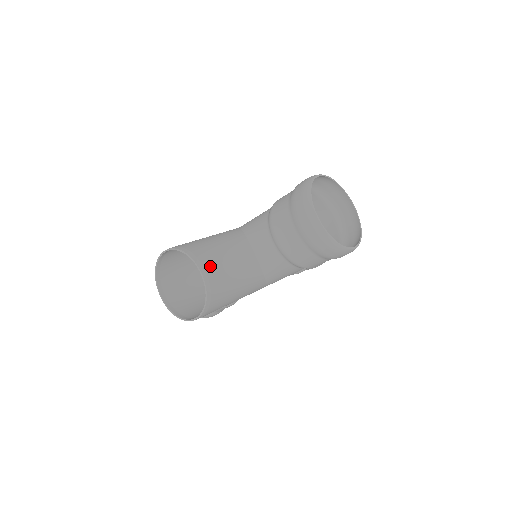
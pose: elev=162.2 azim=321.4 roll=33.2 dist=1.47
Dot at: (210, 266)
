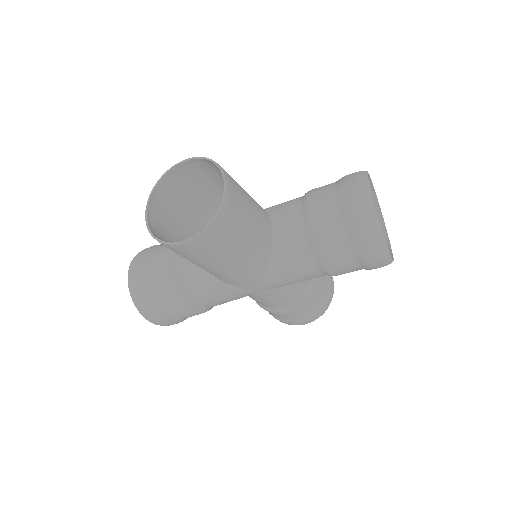
Dot at: (235, 188)
